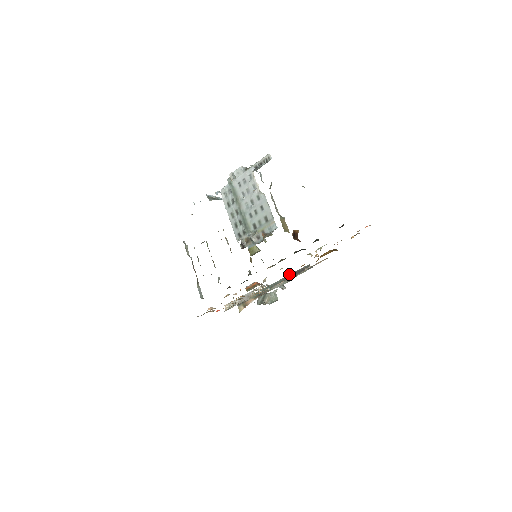
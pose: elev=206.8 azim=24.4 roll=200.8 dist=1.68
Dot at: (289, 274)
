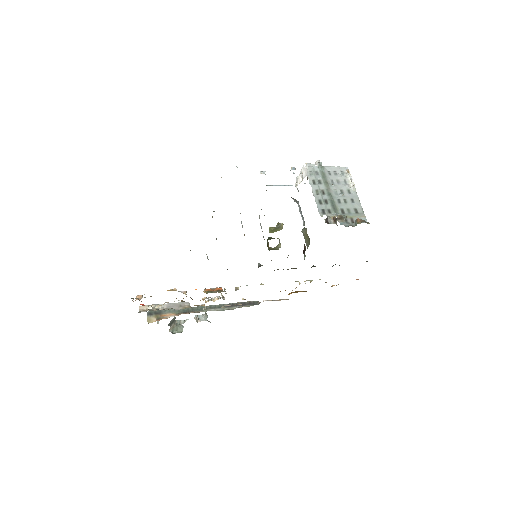
Dot at: occluded
